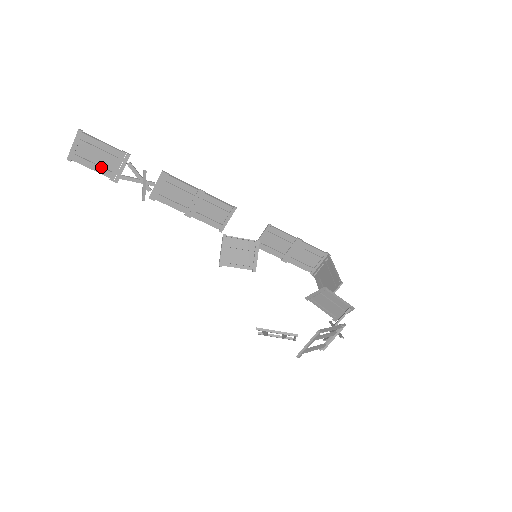
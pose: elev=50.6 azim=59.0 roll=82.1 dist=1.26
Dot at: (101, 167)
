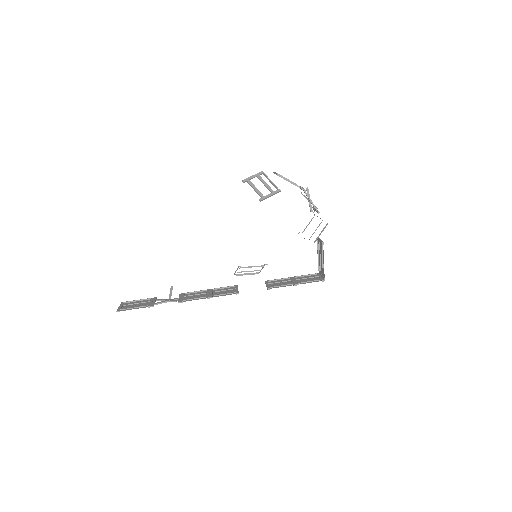
Dot at: (140, 306)
